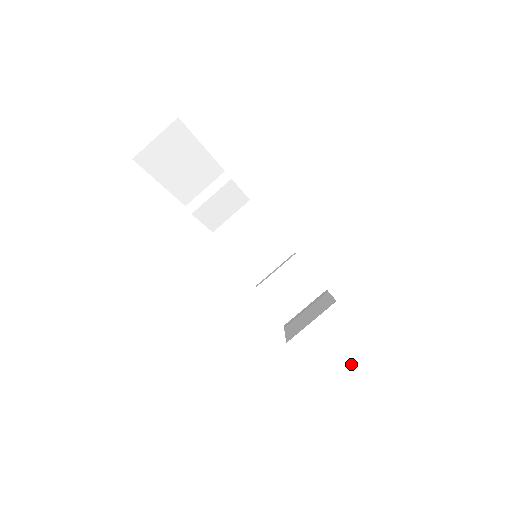
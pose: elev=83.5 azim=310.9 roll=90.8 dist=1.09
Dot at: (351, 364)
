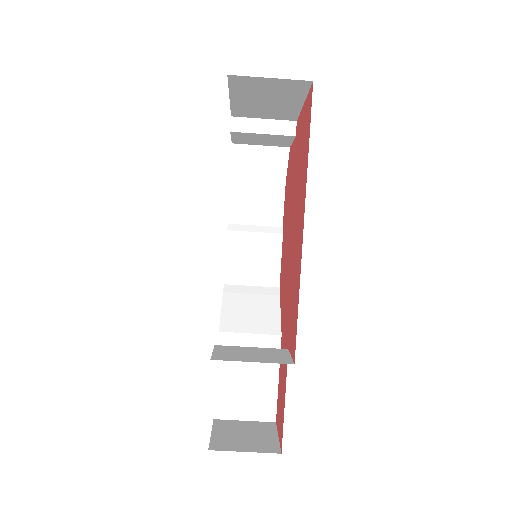
Dot at: (252, 388)
